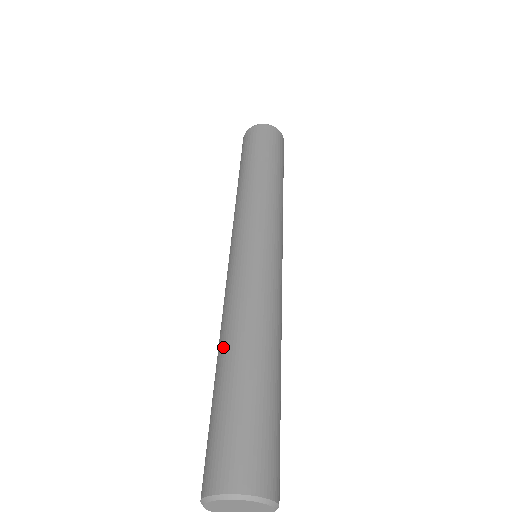
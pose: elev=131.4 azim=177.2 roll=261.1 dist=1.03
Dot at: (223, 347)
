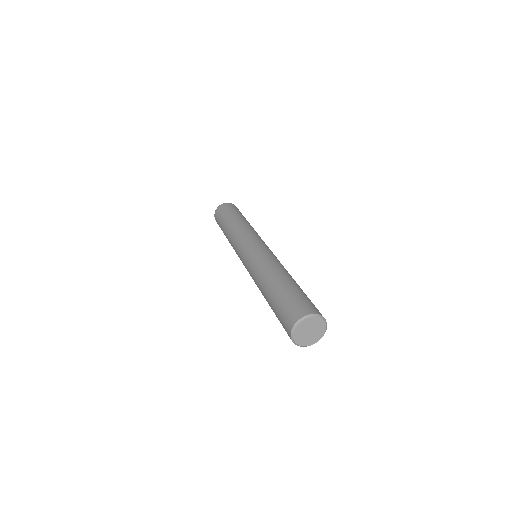
Dot at: (282, 274)
